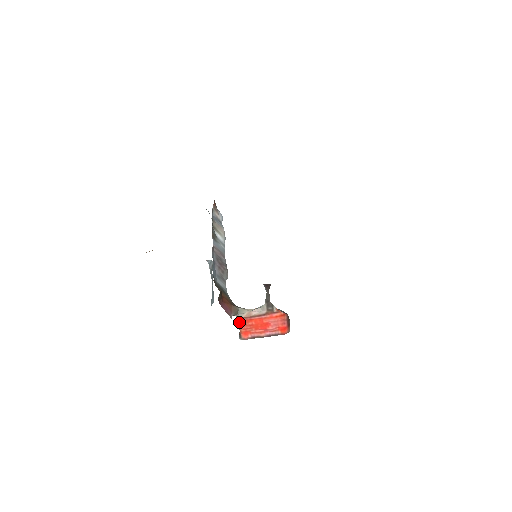
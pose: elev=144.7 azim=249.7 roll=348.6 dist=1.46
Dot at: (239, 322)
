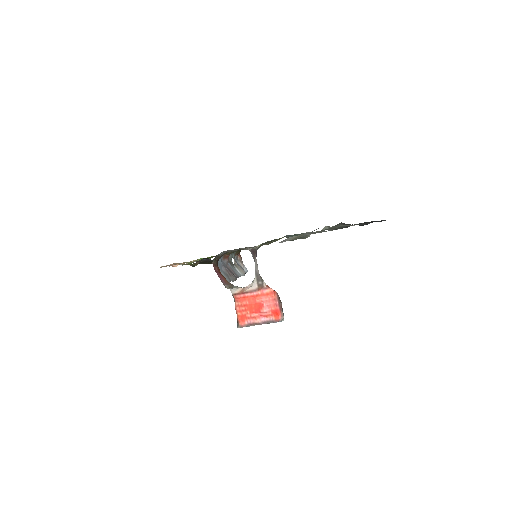
Dot at: (235, 302)
